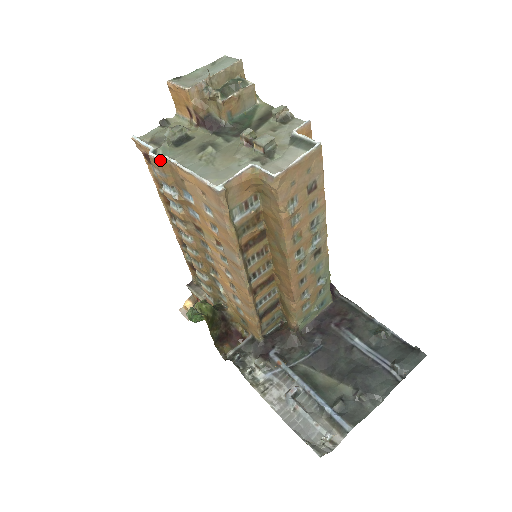
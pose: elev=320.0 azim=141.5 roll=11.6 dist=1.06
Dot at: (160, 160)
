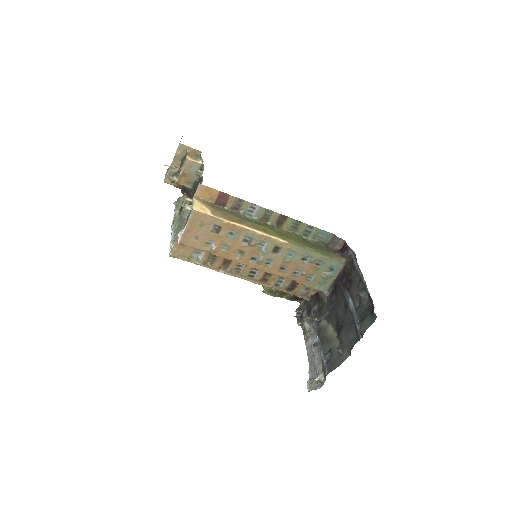
Dot at: occluded
